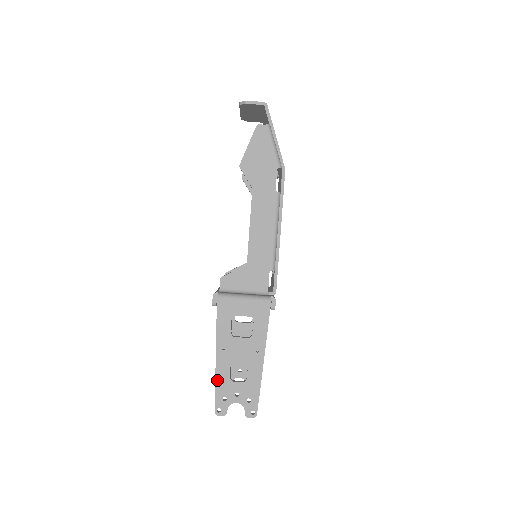
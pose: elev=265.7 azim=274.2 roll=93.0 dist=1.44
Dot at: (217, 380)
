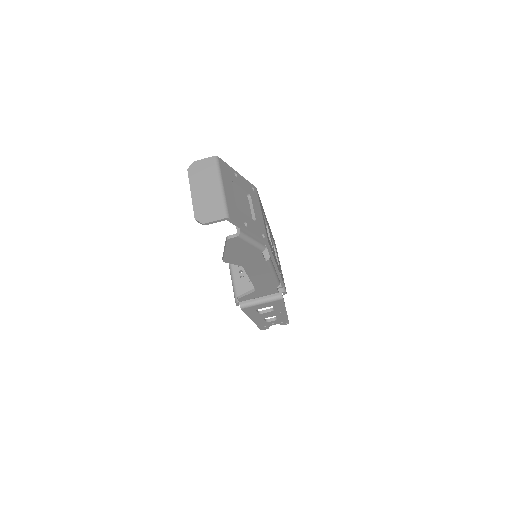
Dot at: (257, 325)
